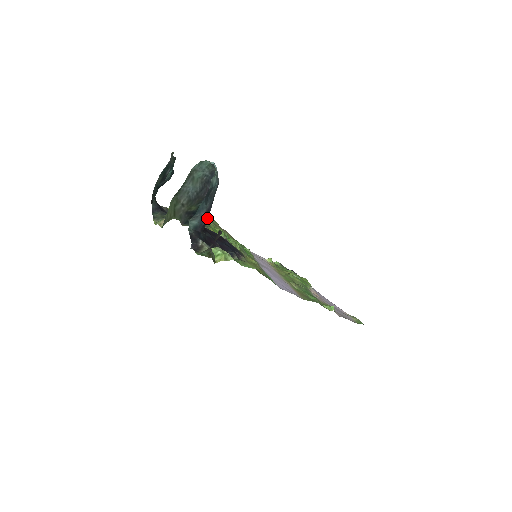
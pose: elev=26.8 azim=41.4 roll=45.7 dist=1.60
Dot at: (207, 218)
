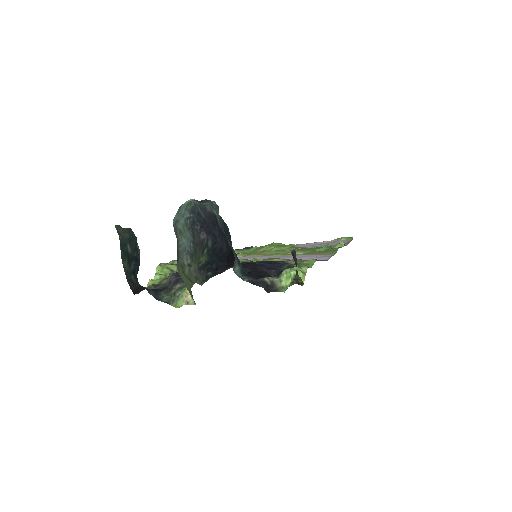
Dot at: (230, 256)
